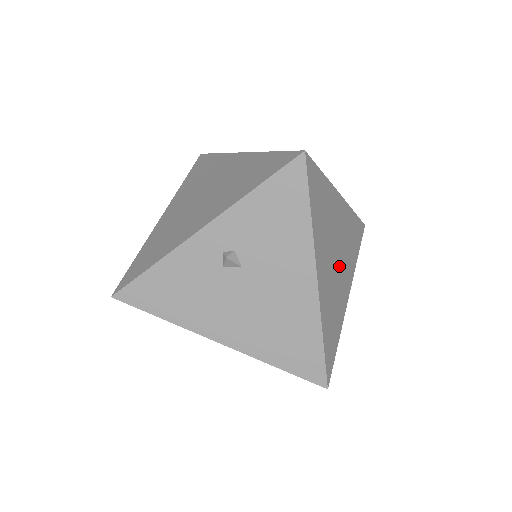
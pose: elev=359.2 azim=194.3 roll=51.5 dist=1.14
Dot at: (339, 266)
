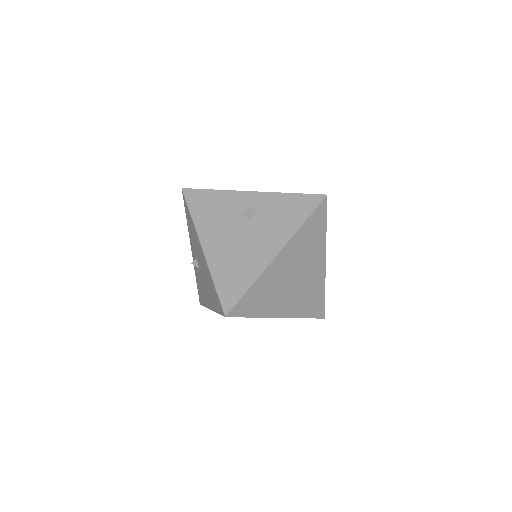
Dot at: (292, 286)
